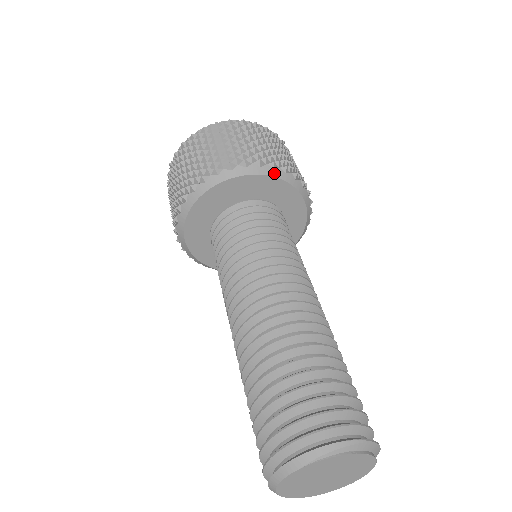
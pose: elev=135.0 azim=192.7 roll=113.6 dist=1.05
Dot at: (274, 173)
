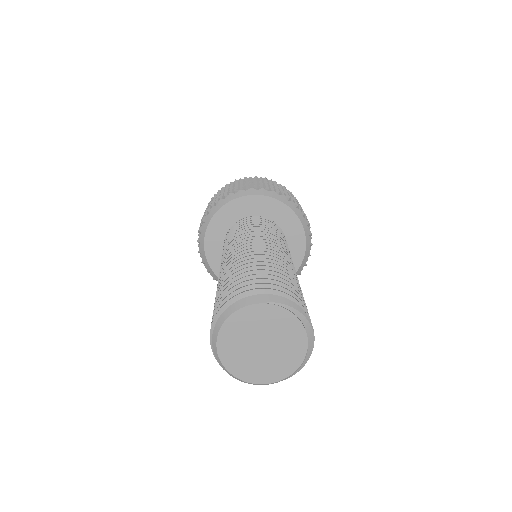
Dot at: (301, 218)
